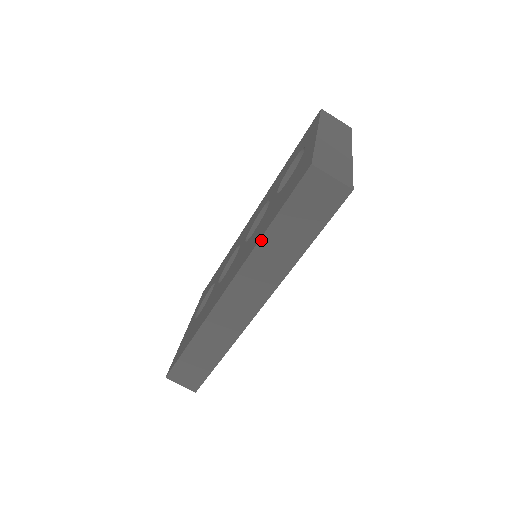
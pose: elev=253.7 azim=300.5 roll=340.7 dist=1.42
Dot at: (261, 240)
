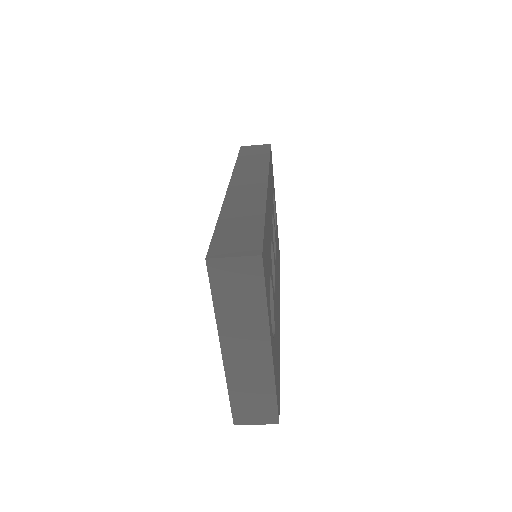
Dot at: occluded
